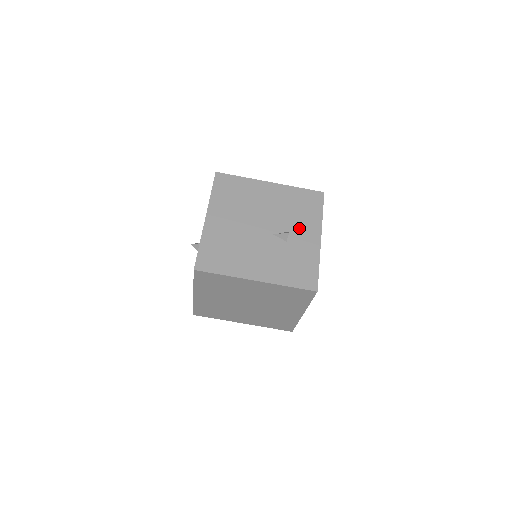
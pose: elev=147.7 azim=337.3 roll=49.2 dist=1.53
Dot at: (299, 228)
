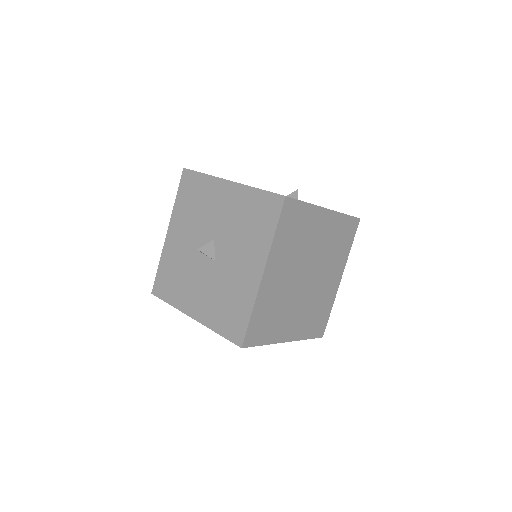
Dot at: occluded
